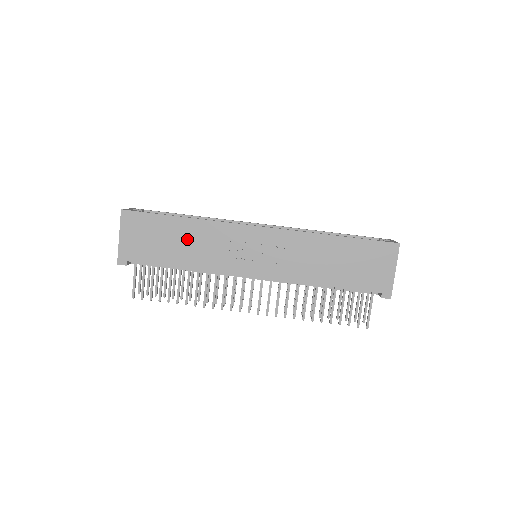
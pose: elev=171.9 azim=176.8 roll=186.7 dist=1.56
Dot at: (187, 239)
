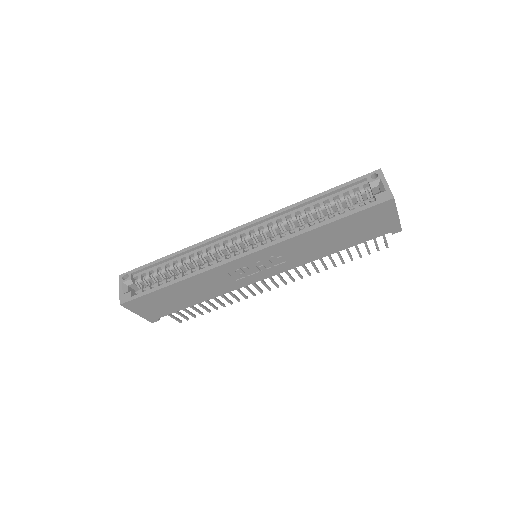
Dot at: (191, 290)
